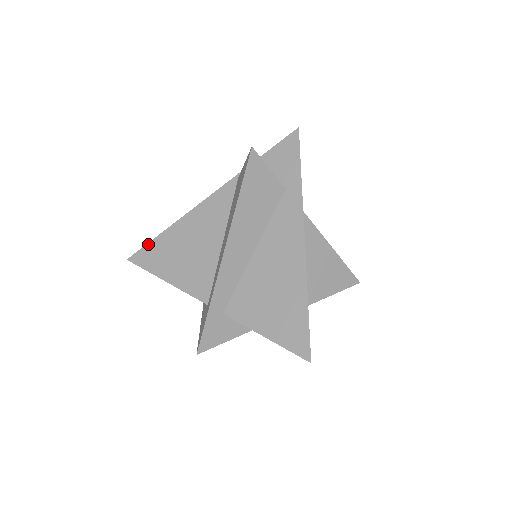
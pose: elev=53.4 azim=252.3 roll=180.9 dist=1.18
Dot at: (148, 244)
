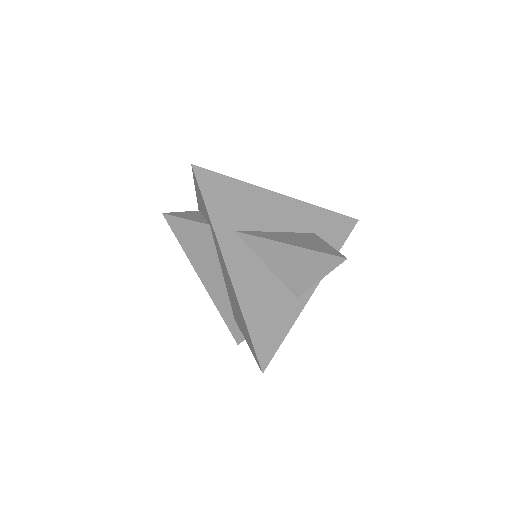
Dot at: occluded
